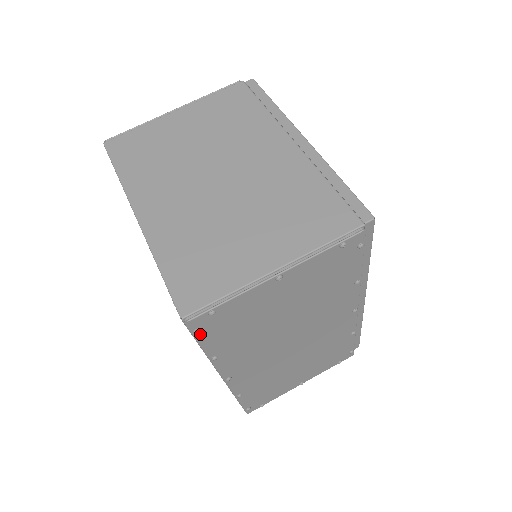
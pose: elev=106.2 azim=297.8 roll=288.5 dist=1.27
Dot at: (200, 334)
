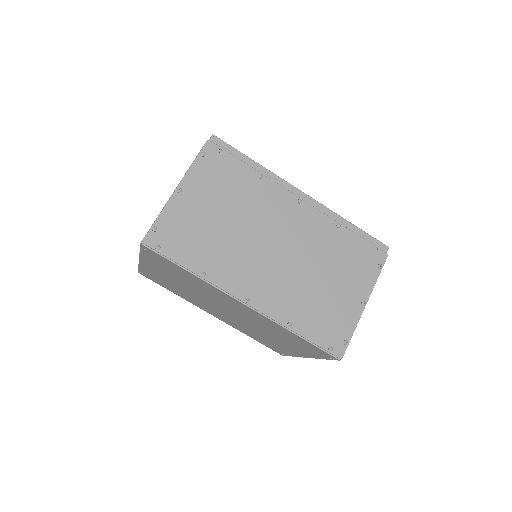
Dot at: (165, 251)
